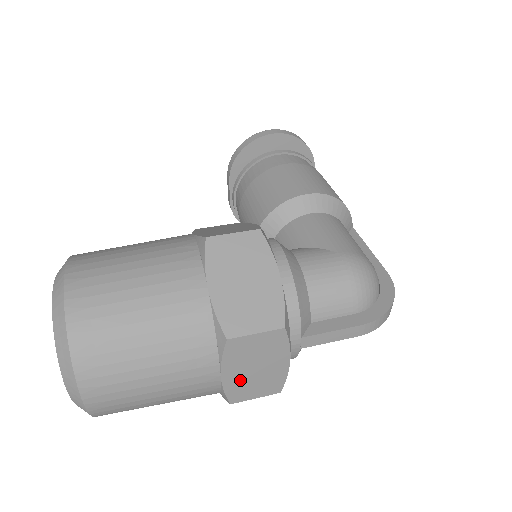
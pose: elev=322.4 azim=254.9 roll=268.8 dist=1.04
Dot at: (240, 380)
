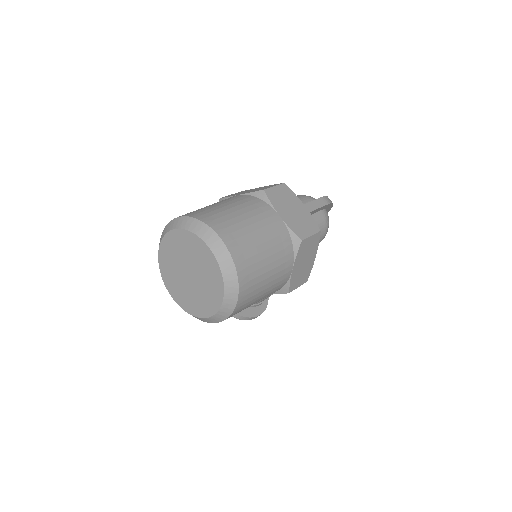
Dot at: (292, 220)
